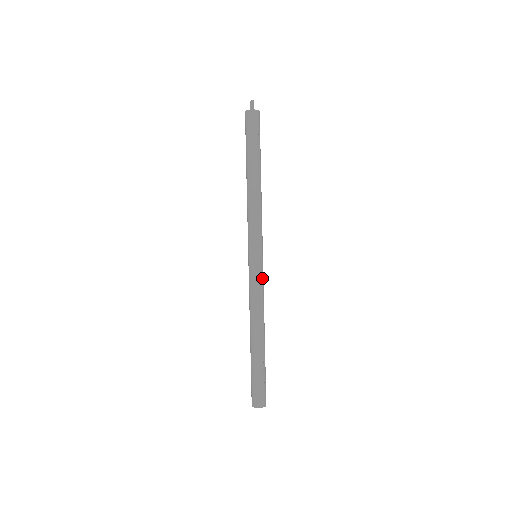
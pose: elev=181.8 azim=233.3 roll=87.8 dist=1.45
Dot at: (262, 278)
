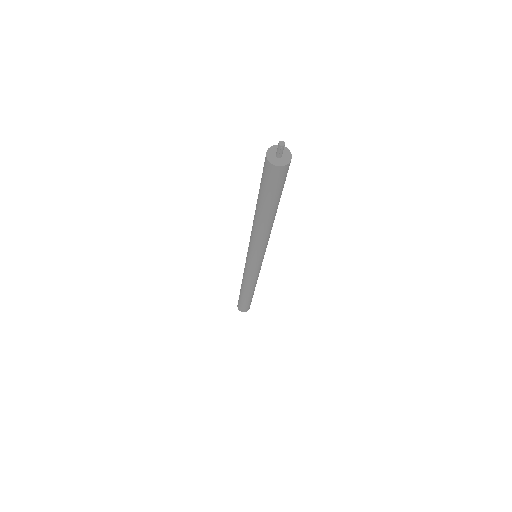
Dot at: occluded
